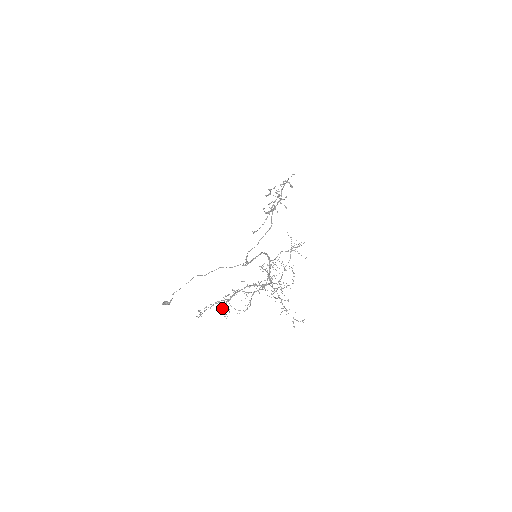
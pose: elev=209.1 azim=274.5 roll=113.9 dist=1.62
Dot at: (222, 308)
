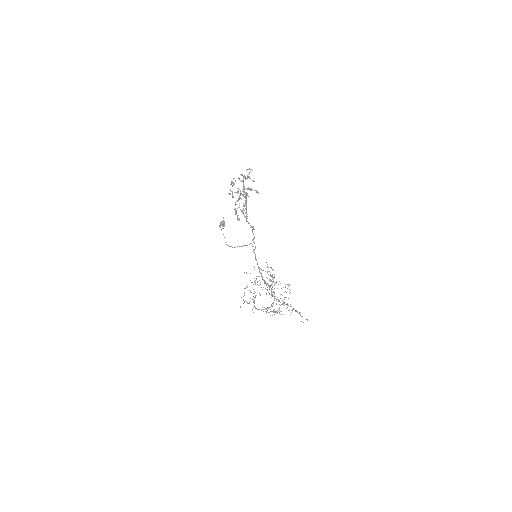
Dot at: (256, 278)
